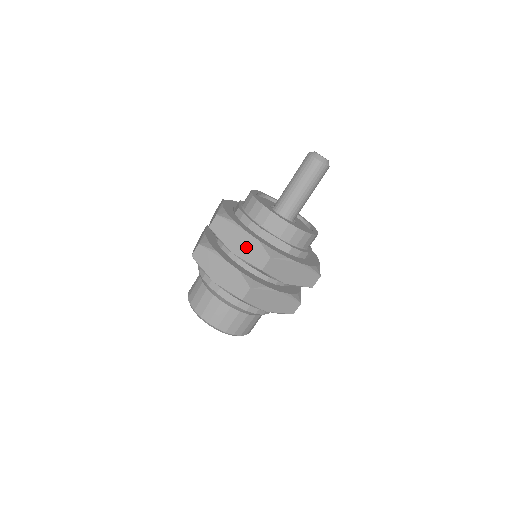
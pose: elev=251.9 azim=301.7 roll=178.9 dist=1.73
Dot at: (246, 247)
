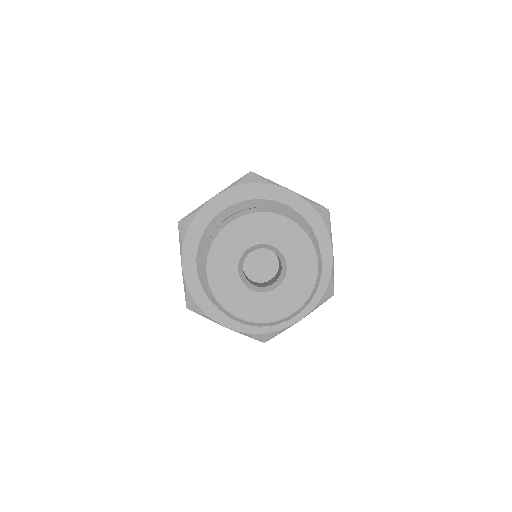
Dot at: occluded
